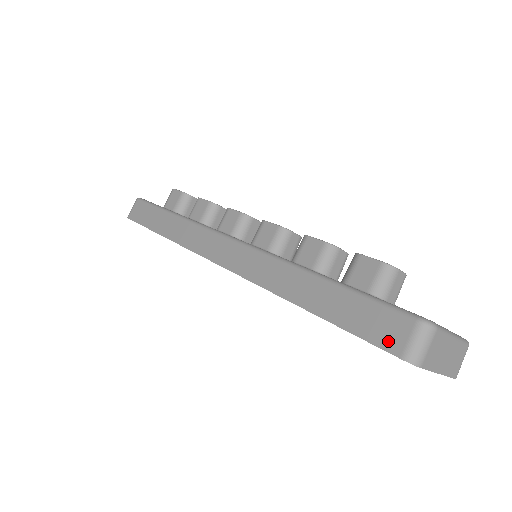
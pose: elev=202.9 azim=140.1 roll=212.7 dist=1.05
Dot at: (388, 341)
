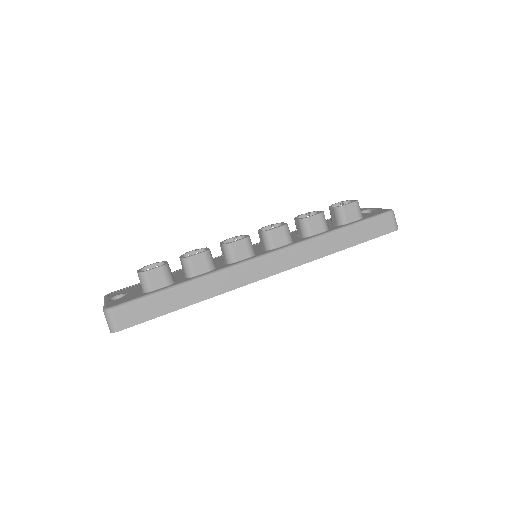
Dot at: (387, 229)
